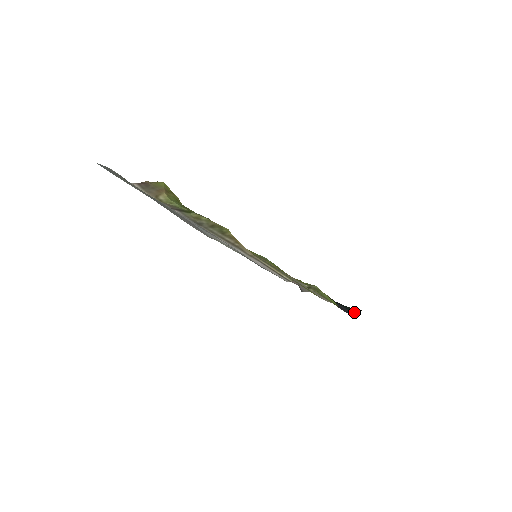
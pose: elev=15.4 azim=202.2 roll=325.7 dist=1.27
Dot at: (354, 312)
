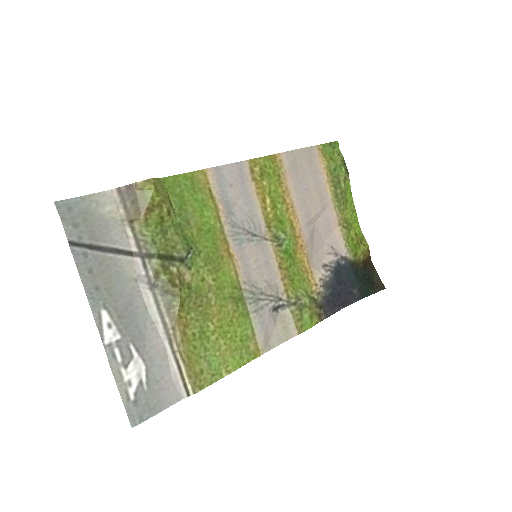
Dot at: (367, 296)
